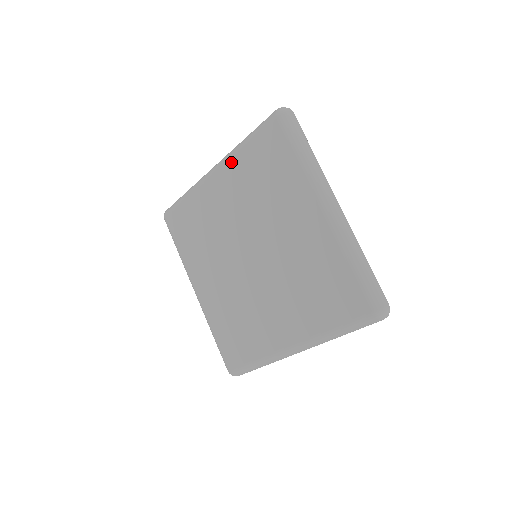
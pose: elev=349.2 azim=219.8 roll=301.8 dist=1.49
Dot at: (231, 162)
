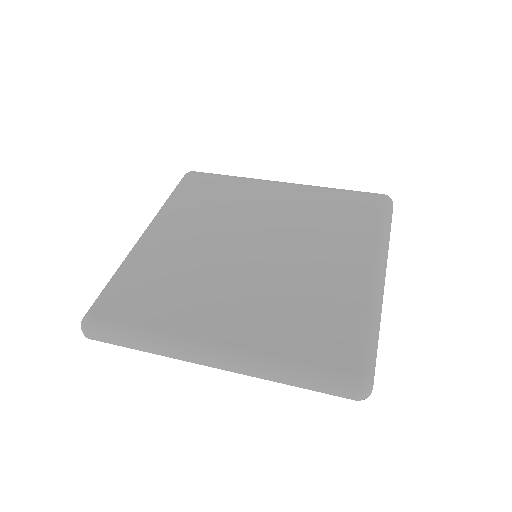
Dot at: (166, 213)
